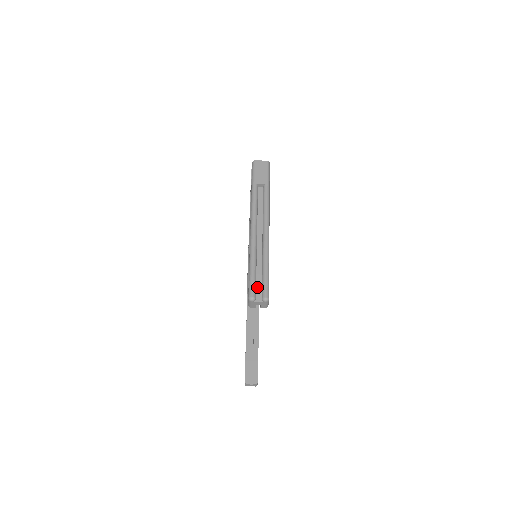
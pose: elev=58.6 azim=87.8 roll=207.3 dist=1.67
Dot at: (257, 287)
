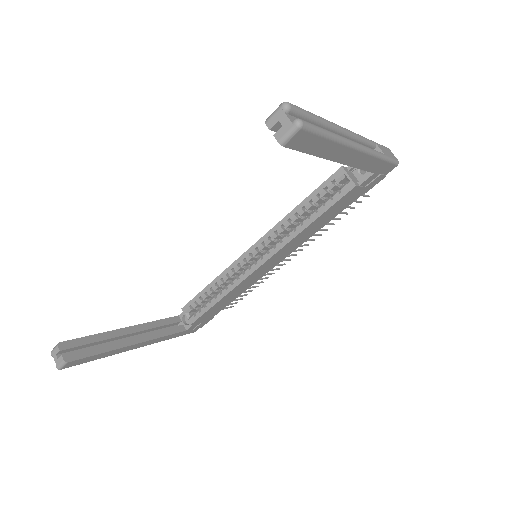
Dot at: occluded
